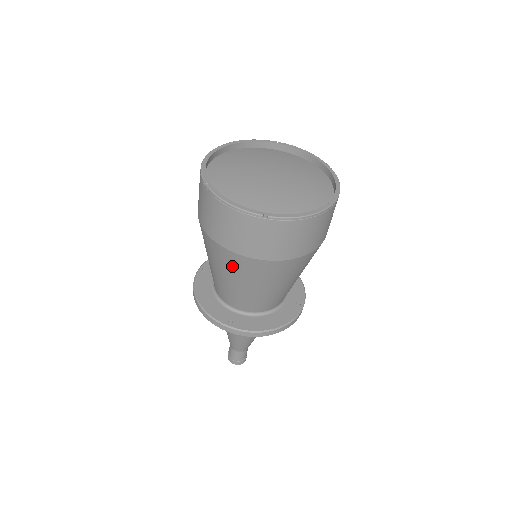
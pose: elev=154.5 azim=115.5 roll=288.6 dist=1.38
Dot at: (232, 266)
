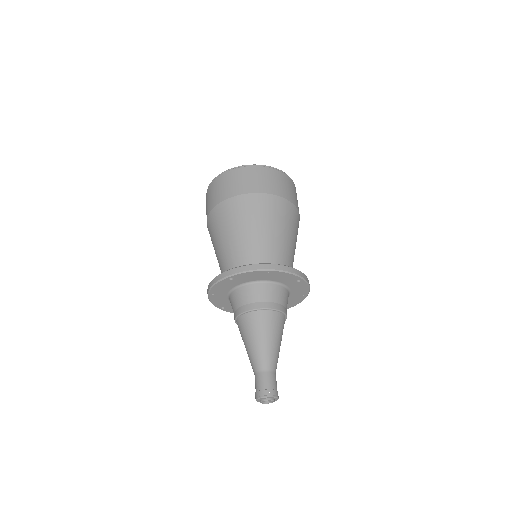
Dot at: (224, 218)
